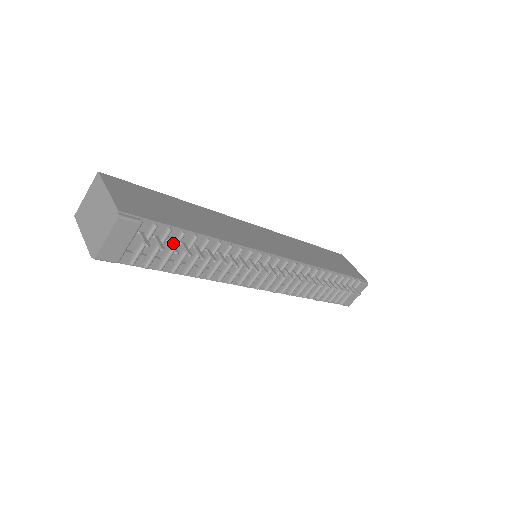
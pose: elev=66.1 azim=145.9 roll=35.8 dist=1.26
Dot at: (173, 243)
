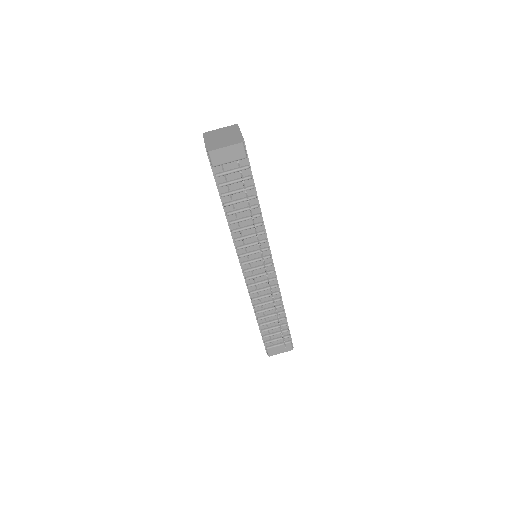
Dot at: (245, 186)
